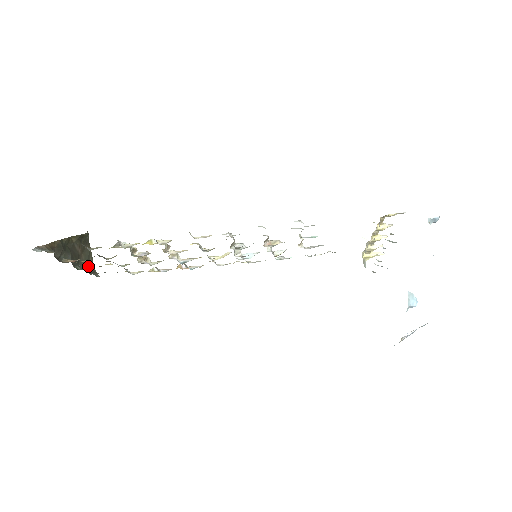
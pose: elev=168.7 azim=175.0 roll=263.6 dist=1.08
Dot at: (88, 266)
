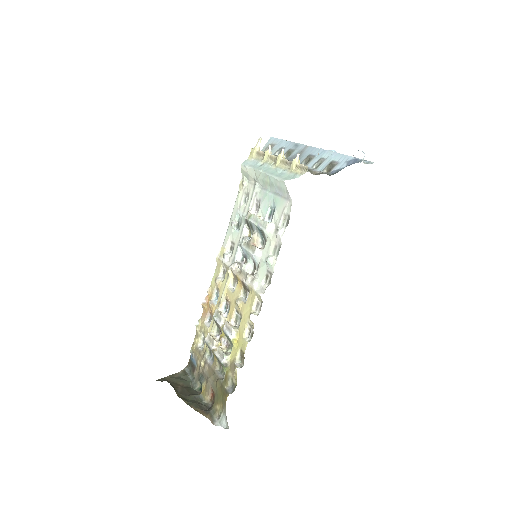
Dot at: (183, 378)
